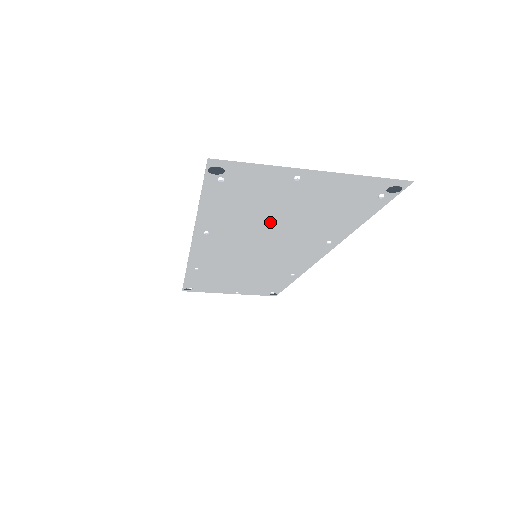
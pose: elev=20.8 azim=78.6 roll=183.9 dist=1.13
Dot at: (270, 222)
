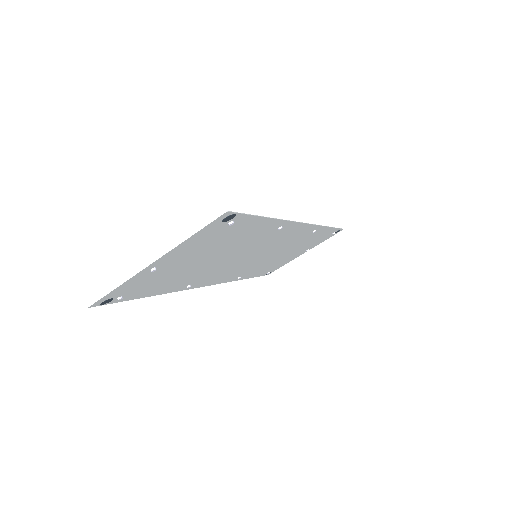
Dot at: (208, 263)
